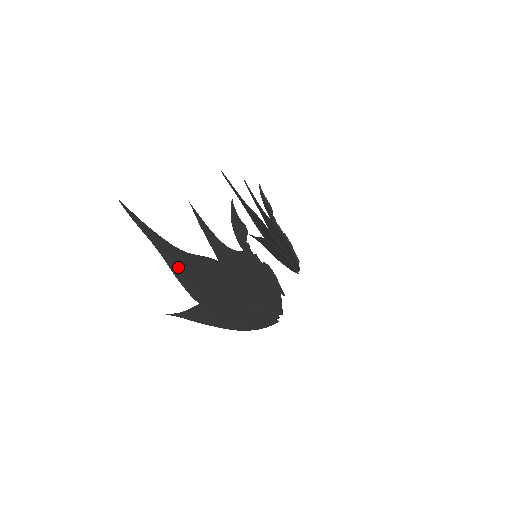
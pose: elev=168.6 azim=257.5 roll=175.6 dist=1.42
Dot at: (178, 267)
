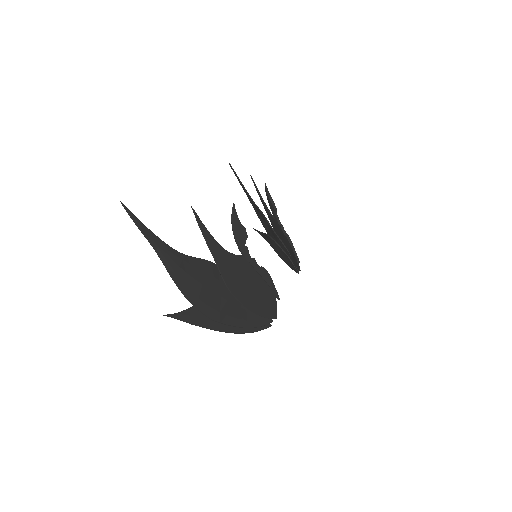
Dot at: (175, 269)
